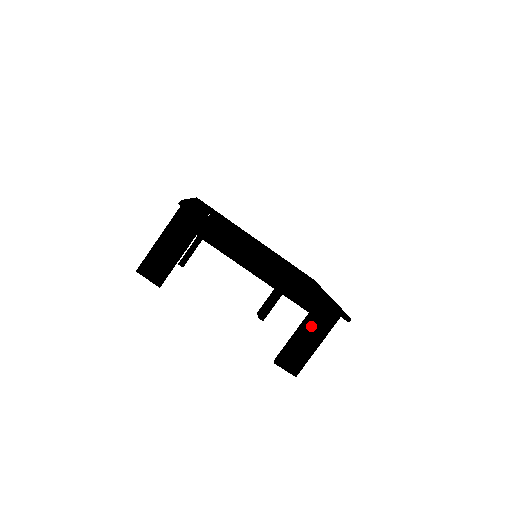
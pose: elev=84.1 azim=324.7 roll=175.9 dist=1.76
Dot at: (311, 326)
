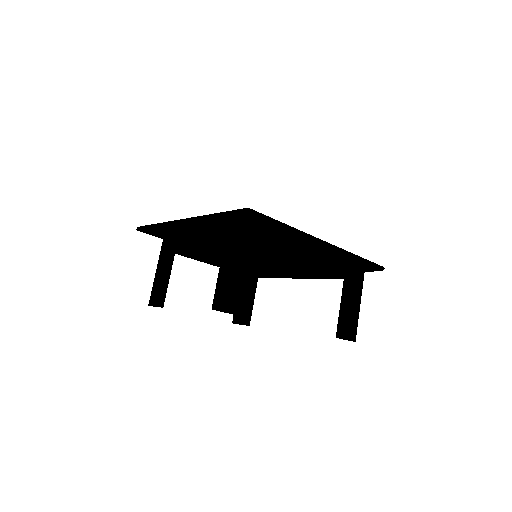
Dot at: (352, 290)
